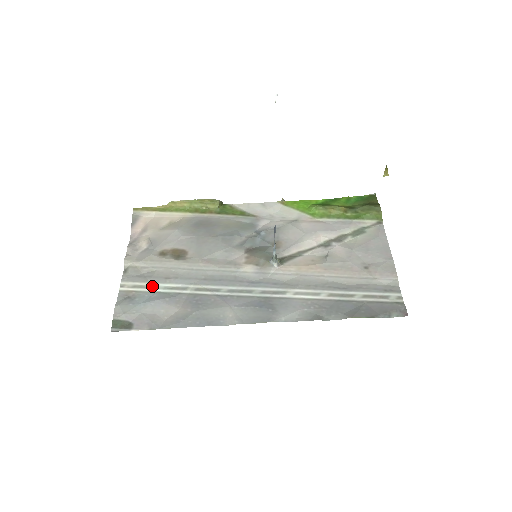
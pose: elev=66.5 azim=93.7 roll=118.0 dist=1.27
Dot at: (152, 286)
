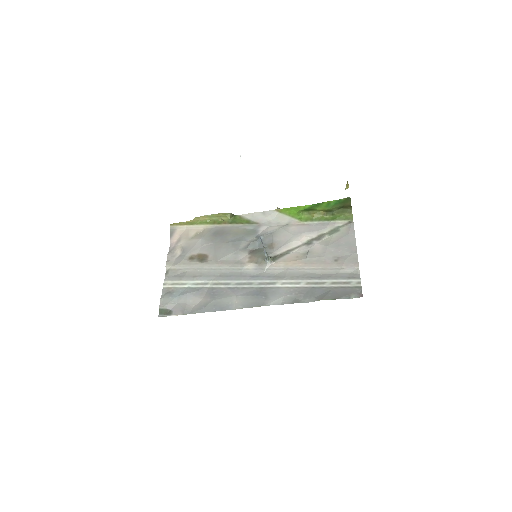
Dot at: (184, 283)
